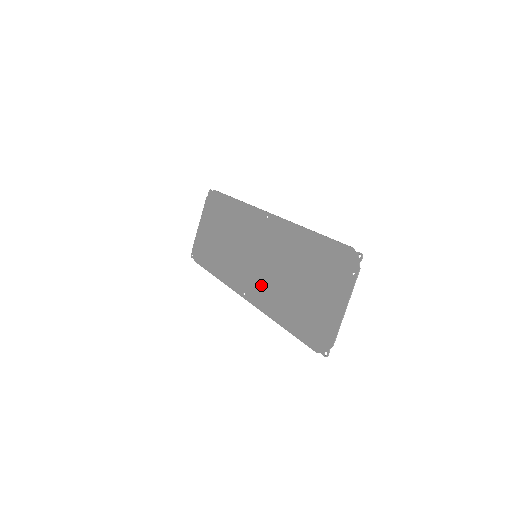
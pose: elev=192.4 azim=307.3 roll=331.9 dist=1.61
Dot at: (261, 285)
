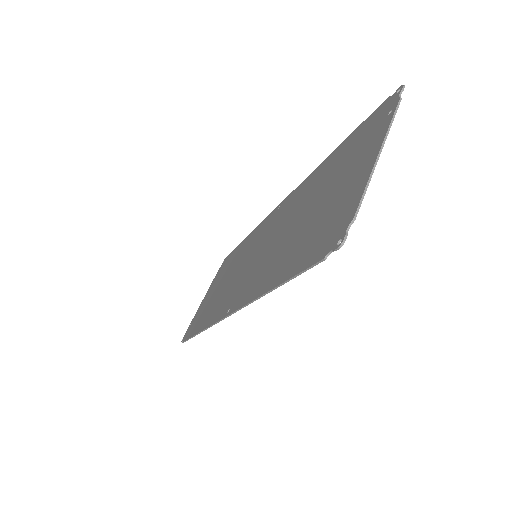
Dot at: (253, 275)
